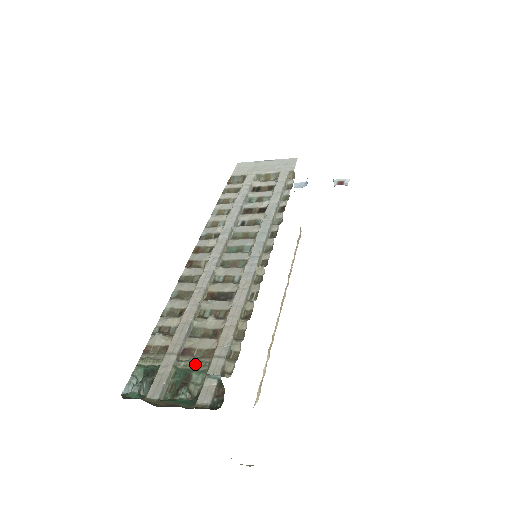
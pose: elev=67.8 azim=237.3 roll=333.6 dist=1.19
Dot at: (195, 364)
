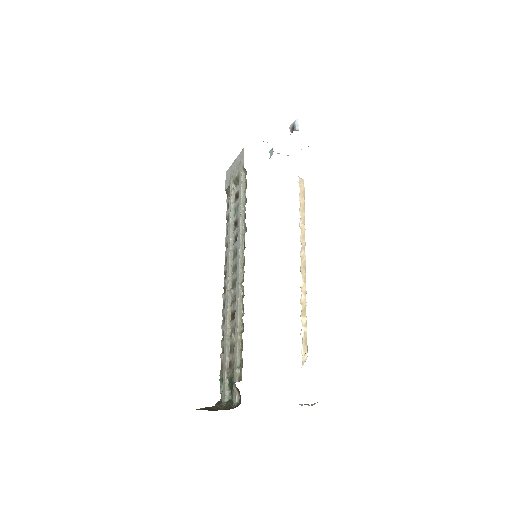
Dot at: (232, 374)
